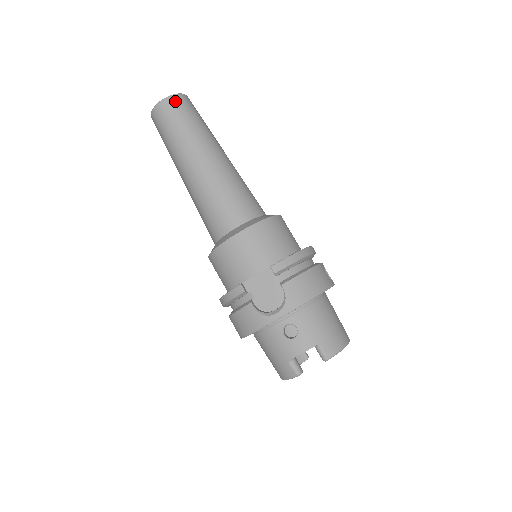
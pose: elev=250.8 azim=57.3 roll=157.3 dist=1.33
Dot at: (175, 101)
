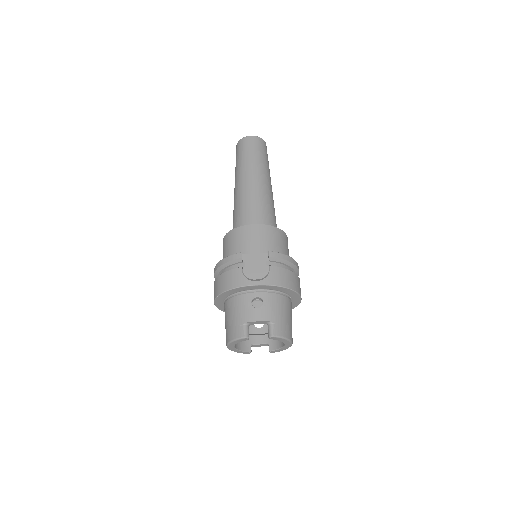
Dot at: (259, 141)
